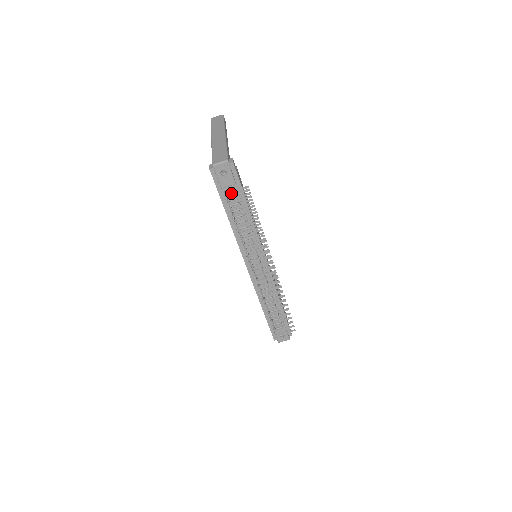
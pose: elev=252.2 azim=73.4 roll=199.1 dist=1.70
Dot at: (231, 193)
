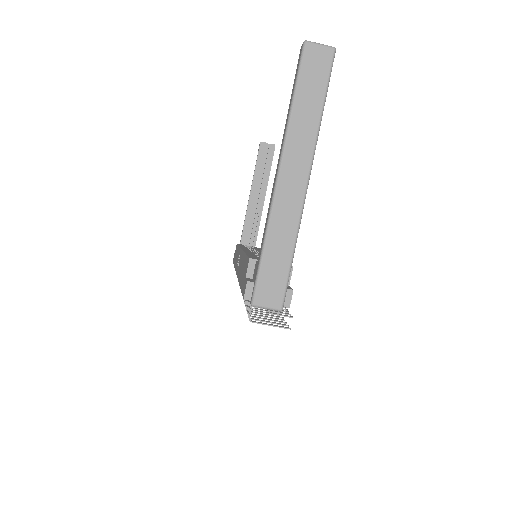
Dot at: occluded
